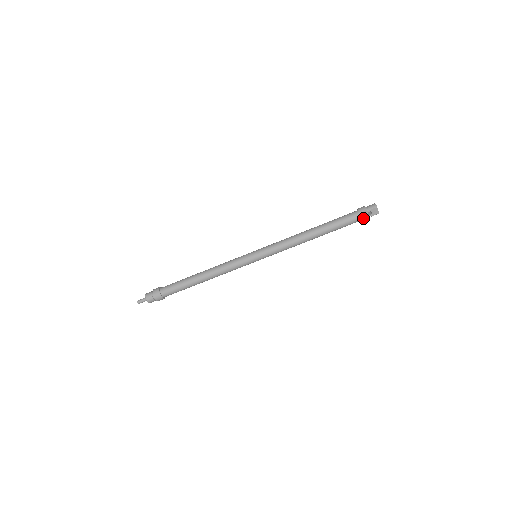
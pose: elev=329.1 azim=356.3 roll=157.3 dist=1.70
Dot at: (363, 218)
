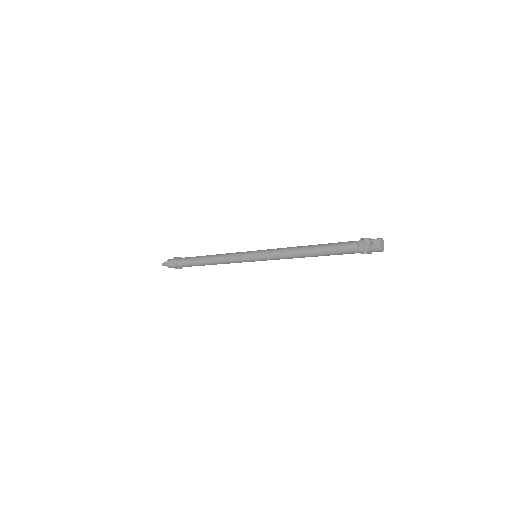
Dot at: (360, 245)
